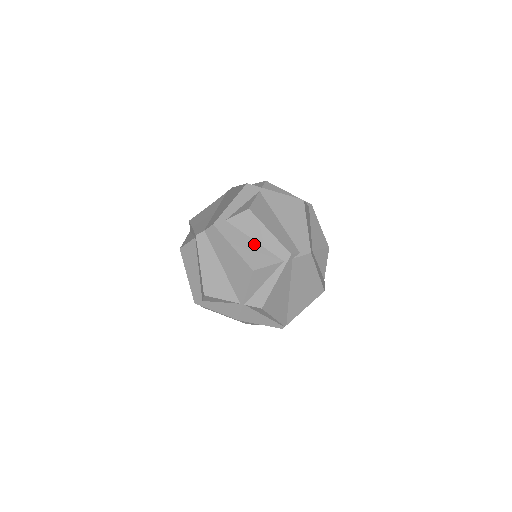
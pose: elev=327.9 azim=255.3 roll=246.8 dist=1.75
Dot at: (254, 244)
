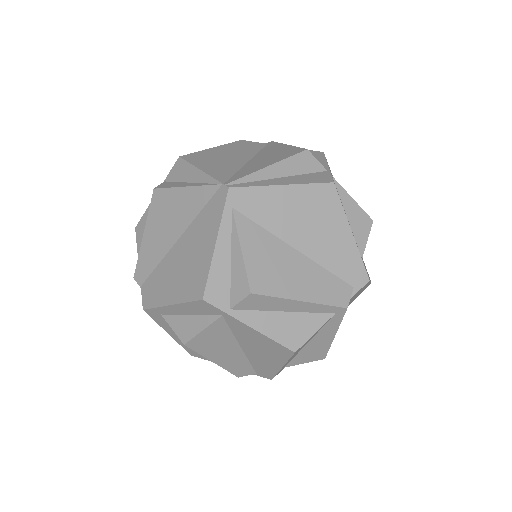
Dot at: occluded
